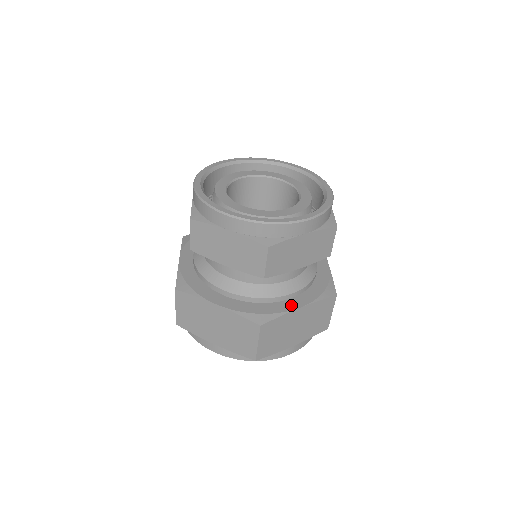
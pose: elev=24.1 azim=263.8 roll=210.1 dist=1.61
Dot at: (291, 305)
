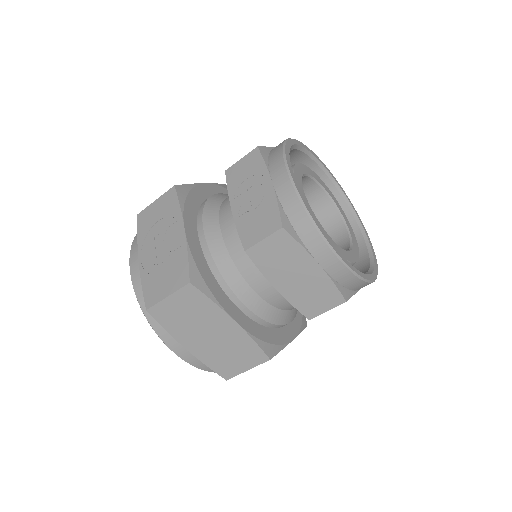
Dot at: (287, 335)
